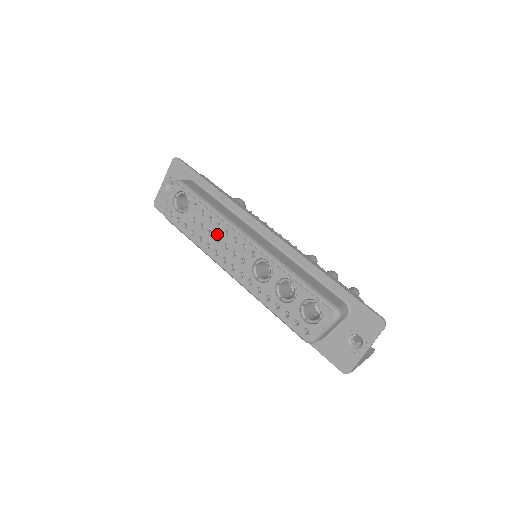
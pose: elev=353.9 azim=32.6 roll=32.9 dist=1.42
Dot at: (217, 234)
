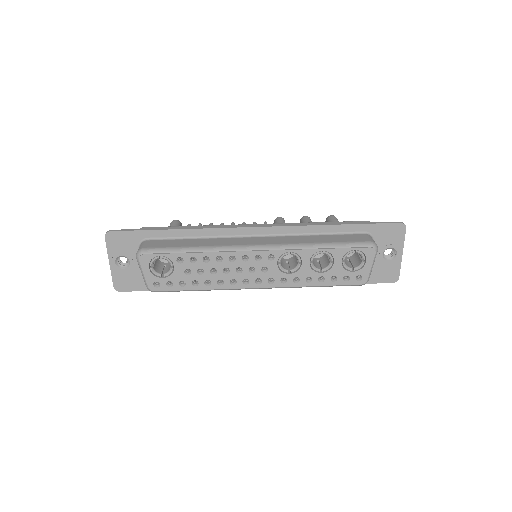
Dot at: (223, 266)
